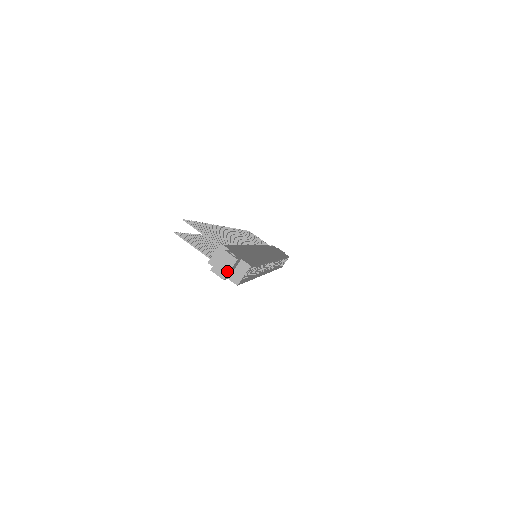
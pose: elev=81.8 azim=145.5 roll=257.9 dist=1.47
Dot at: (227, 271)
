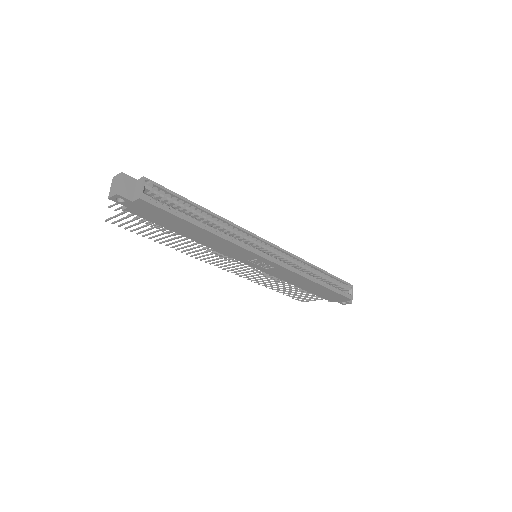
Dot at: (117, 186)
